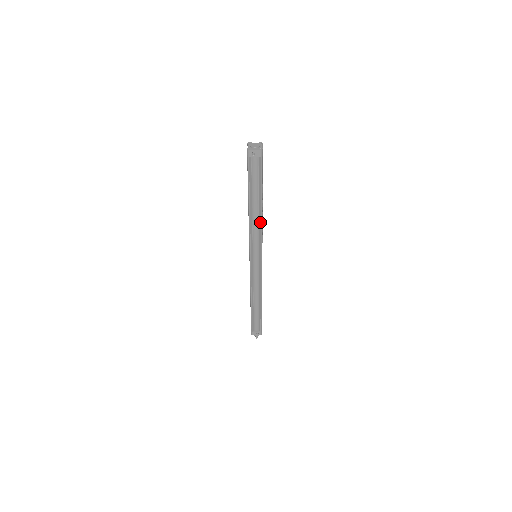
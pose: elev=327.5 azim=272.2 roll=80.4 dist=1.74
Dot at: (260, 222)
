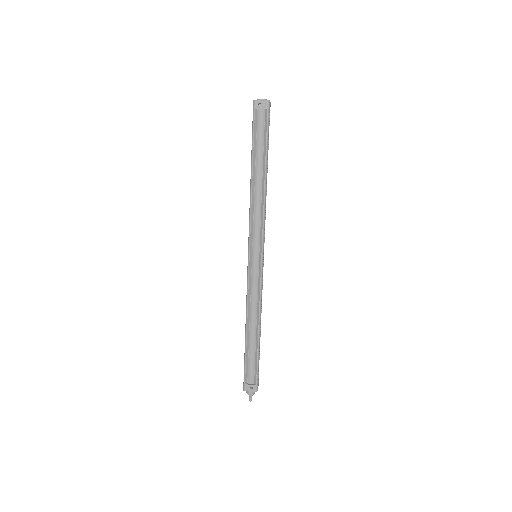
Dot at: (263, 199)
